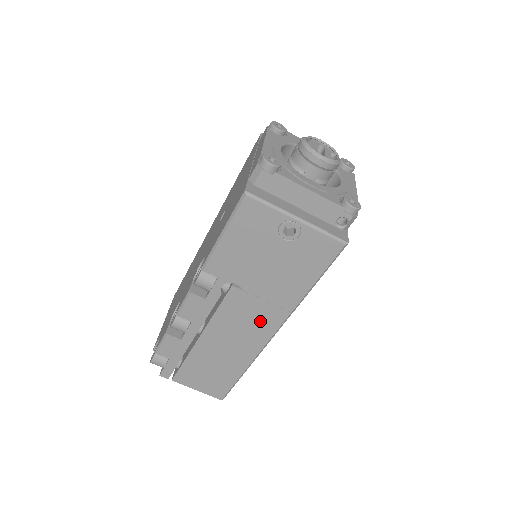
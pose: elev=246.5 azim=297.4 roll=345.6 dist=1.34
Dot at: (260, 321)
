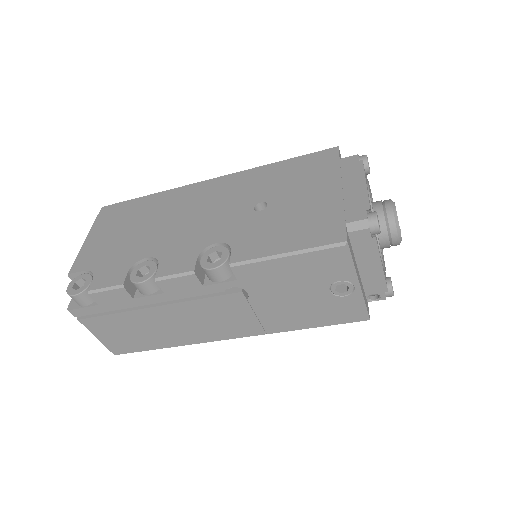
Dot at: (232, 325)
